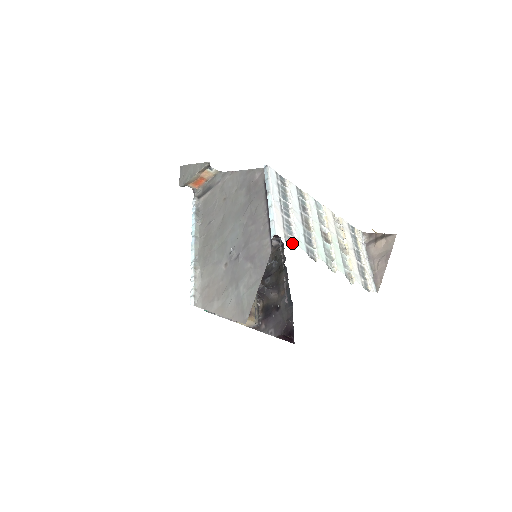
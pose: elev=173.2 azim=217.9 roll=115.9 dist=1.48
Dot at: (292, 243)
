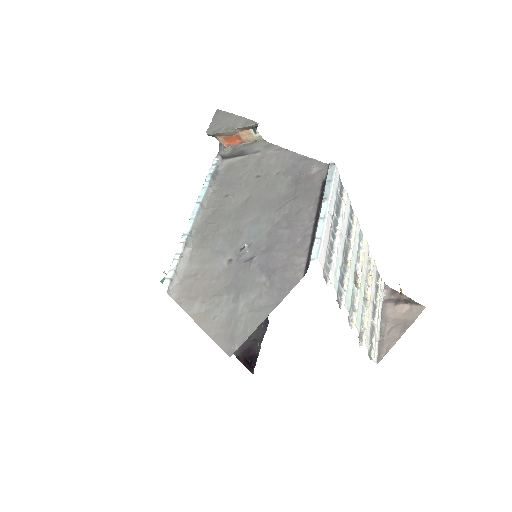
Dot at: (327, 276)
